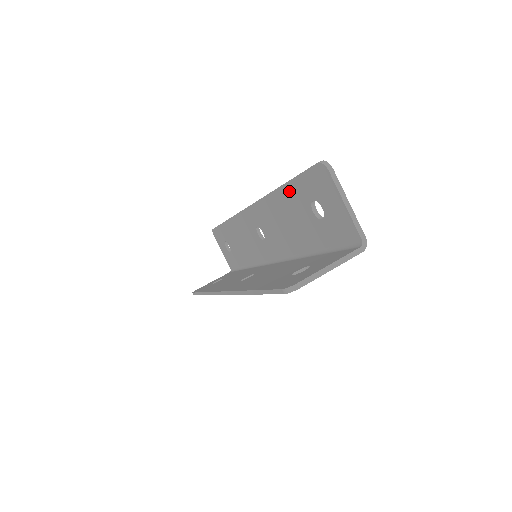
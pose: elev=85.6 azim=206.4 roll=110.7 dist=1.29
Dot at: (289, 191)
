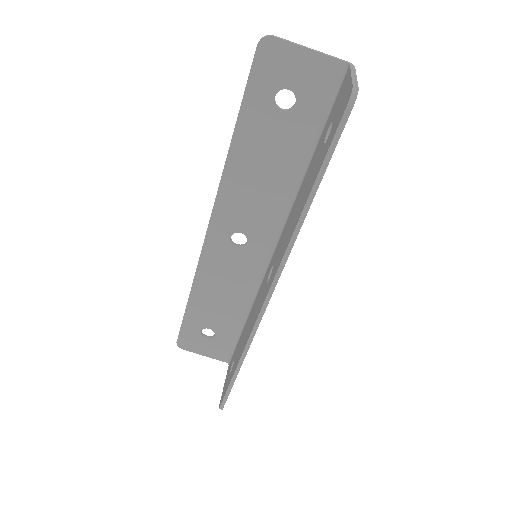
Dot at: (244, 127)
